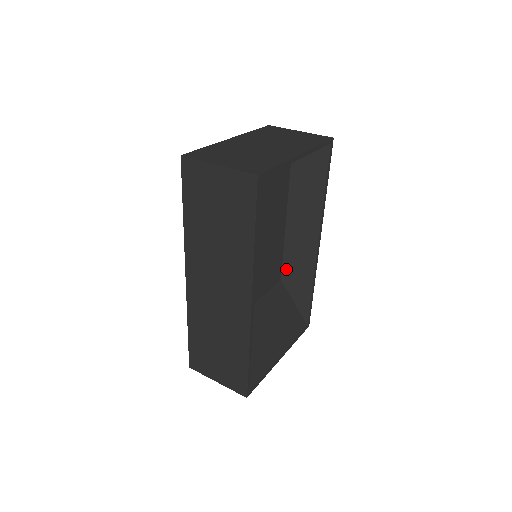
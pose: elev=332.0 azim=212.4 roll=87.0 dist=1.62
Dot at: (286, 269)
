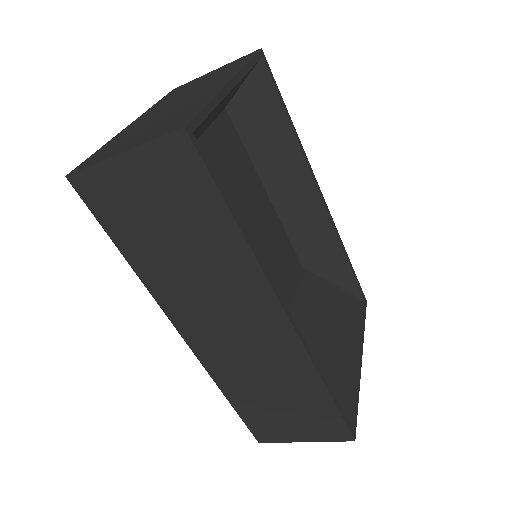
Dot at: (301, 251)
